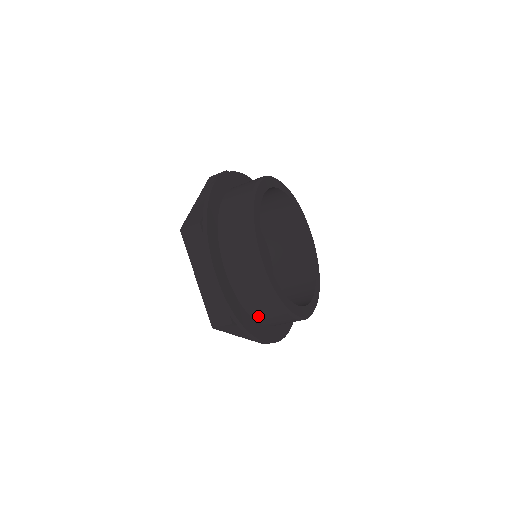
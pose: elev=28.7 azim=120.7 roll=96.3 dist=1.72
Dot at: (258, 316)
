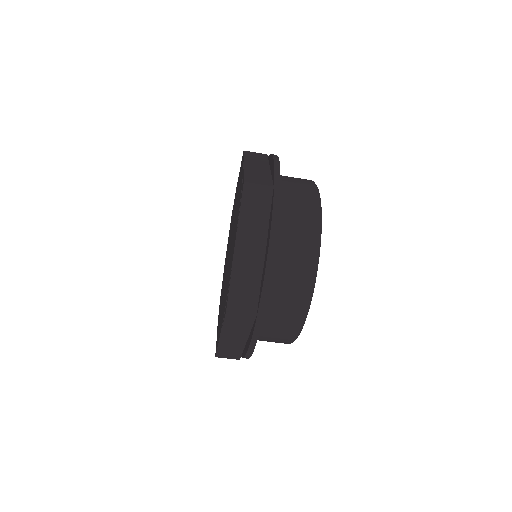
Dot at: (283, 226)
